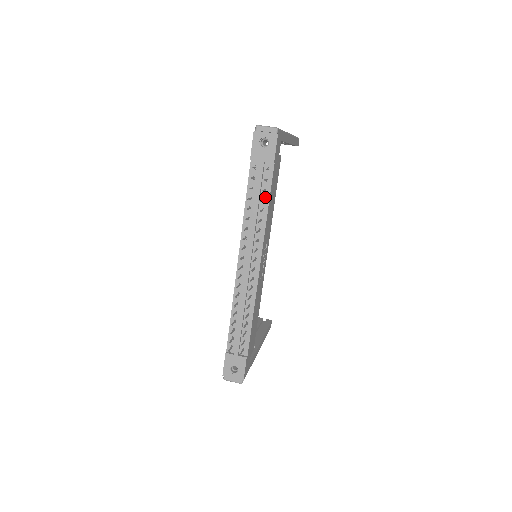
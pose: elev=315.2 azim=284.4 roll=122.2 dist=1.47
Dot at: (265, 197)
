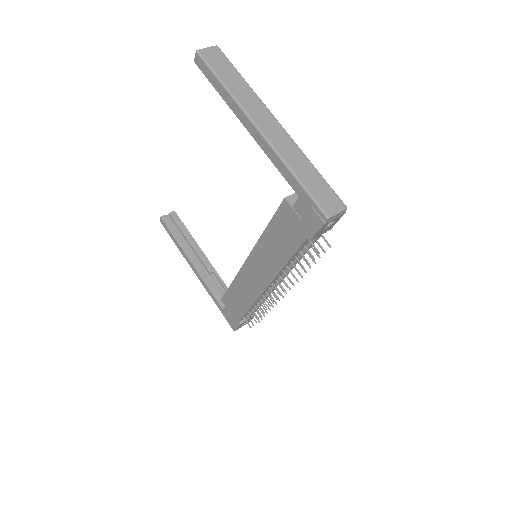
Dot at: occluded
